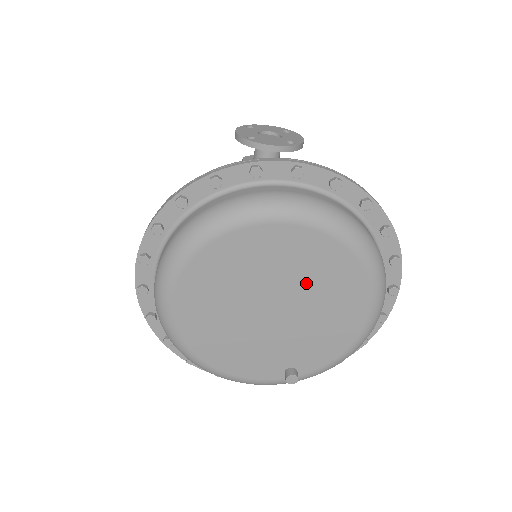
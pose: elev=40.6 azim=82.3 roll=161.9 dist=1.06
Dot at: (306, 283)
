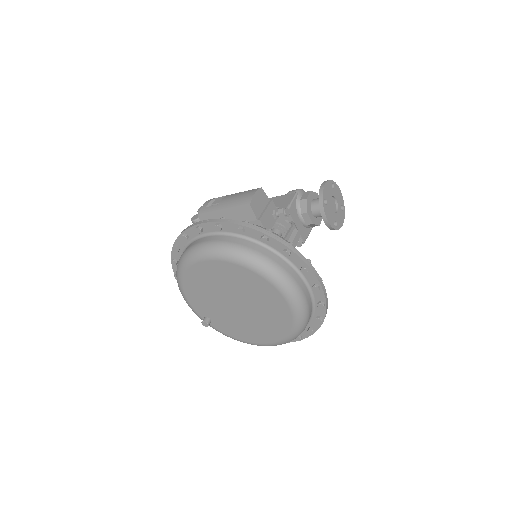
Dot at: (261, 316)
